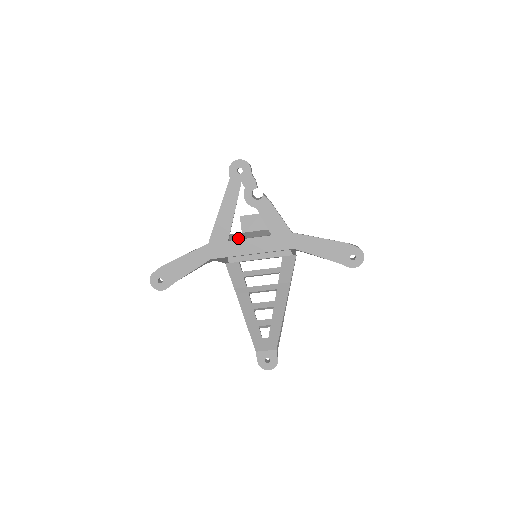
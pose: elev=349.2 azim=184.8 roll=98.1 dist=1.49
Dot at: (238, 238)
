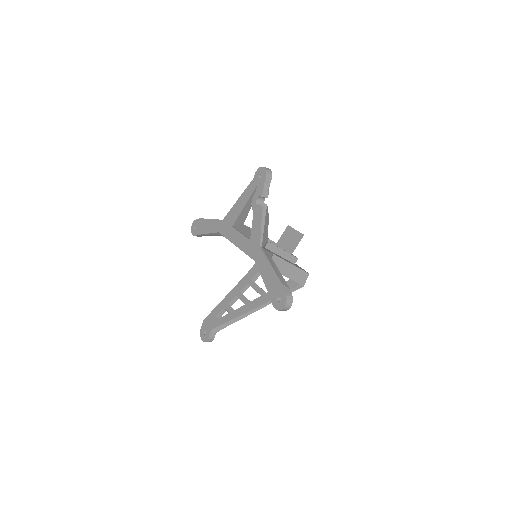
Dot at: (238, 229)
